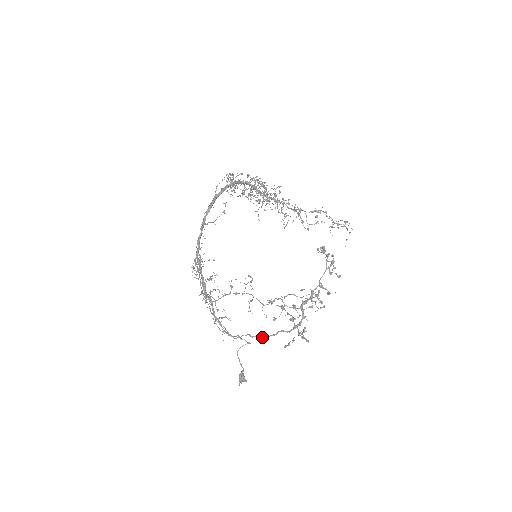
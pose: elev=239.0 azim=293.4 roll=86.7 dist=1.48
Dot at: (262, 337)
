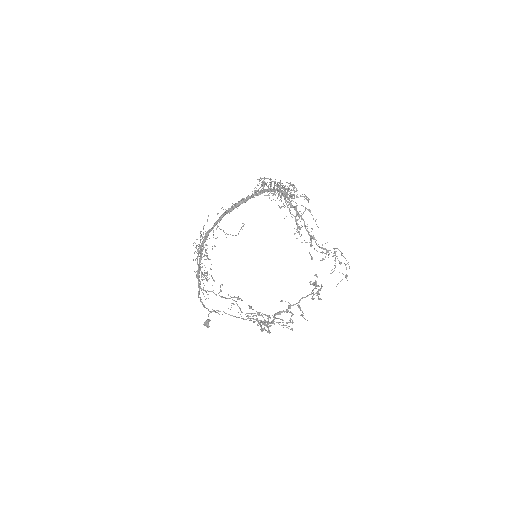
Dot at: occluded
